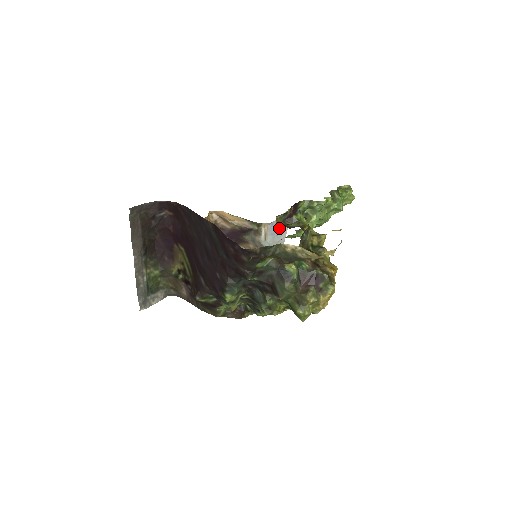
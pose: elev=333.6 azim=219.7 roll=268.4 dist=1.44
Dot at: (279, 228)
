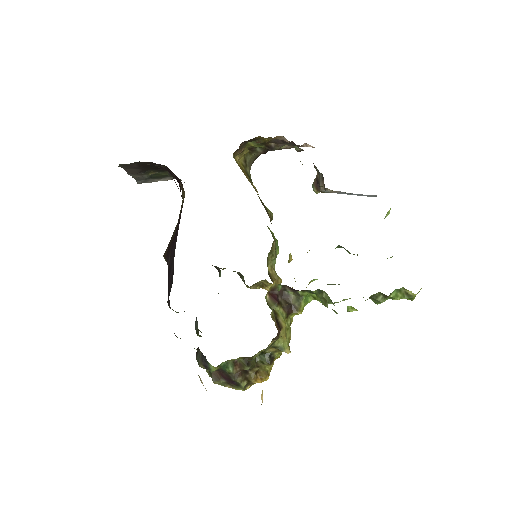
Dot at: (355, 194)
